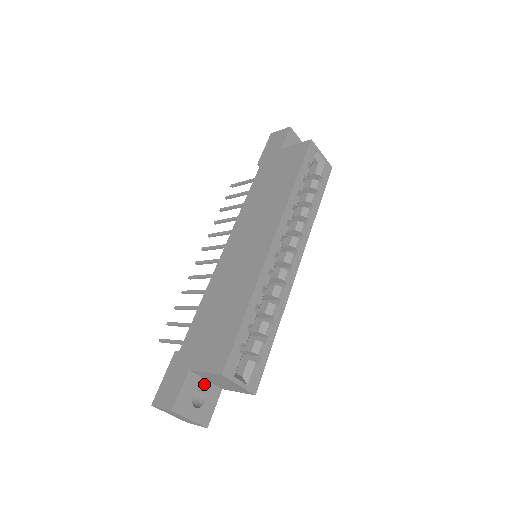
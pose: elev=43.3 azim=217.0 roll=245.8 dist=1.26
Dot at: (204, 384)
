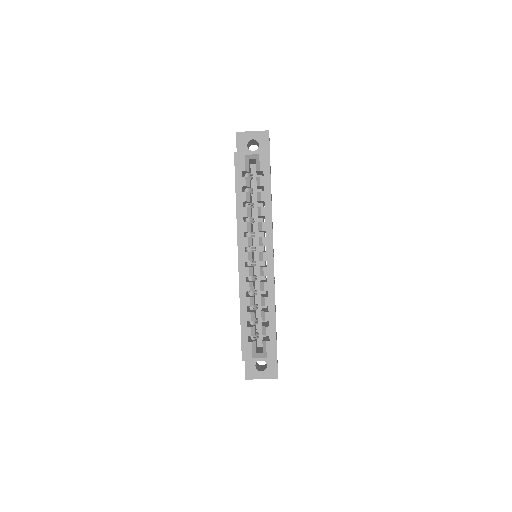
Dot at: occluded
